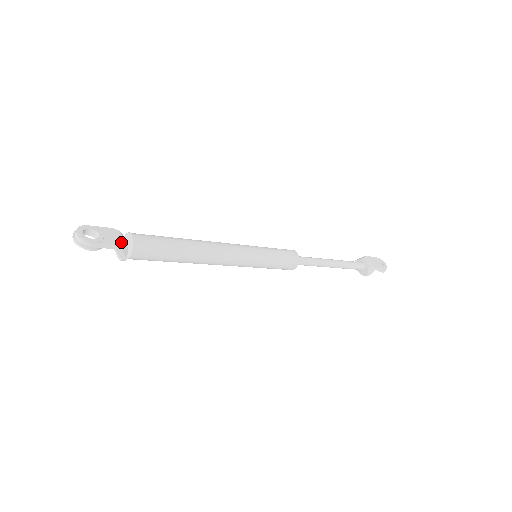
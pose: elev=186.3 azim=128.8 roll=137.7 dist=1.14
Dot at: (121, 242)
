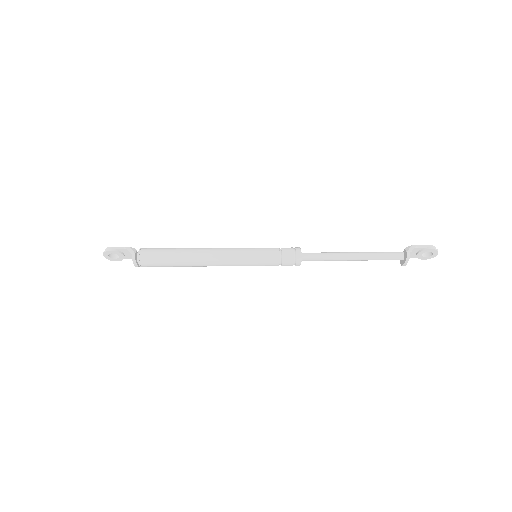
Dot at: (132, 249)
